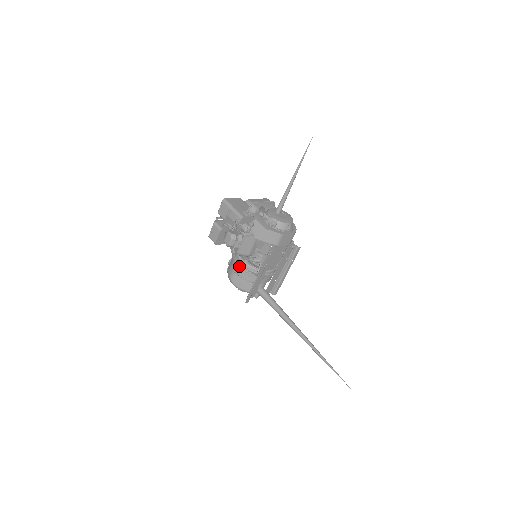
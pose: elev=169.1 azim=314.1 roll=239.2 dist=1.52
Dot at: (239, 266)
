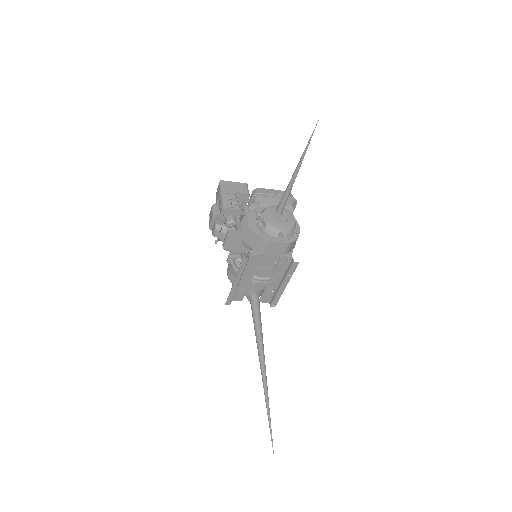
Dot at: (230, 261)
